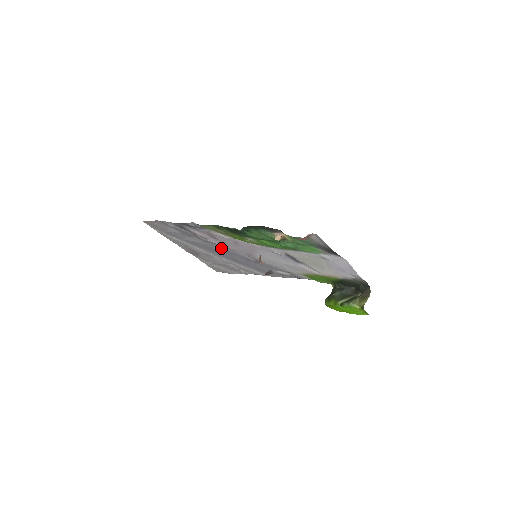
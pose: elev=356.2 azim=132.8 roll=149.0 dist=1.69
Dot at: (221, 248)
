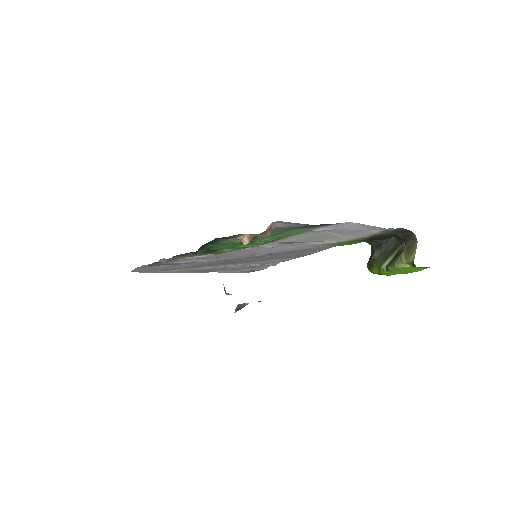
Dot at: (221, 260)
